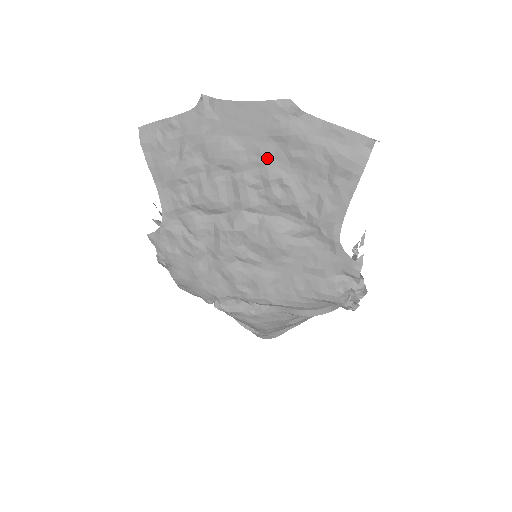
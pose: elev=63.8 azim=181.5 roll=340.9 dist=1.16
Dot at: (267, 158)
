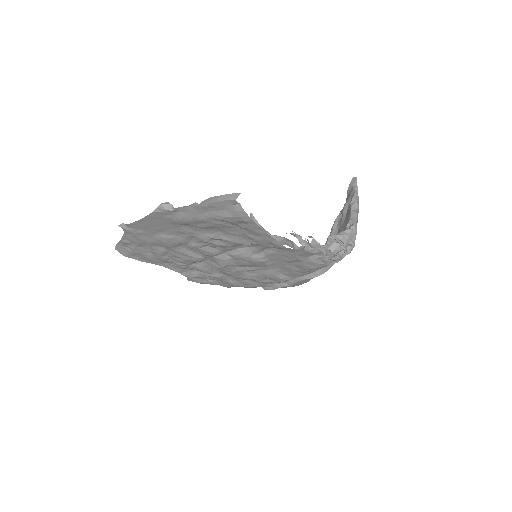
Dot at: (191, 233)
